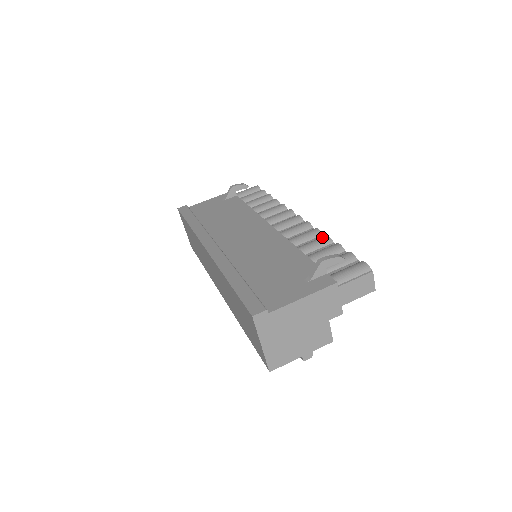
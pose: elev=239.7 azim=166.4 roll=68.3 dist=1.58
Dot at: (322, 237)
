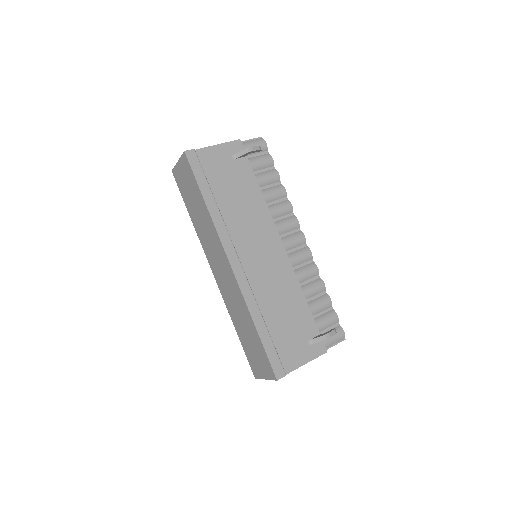
Dot at: (320, 283)
